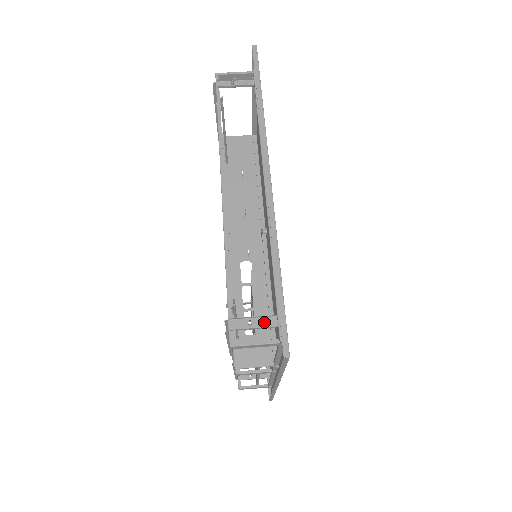
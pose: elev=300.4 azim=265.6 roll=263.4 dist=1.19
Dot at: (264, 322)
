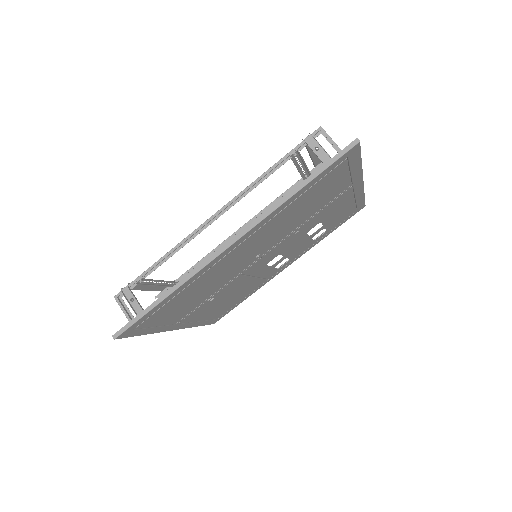
Dot at: (138, 308)
